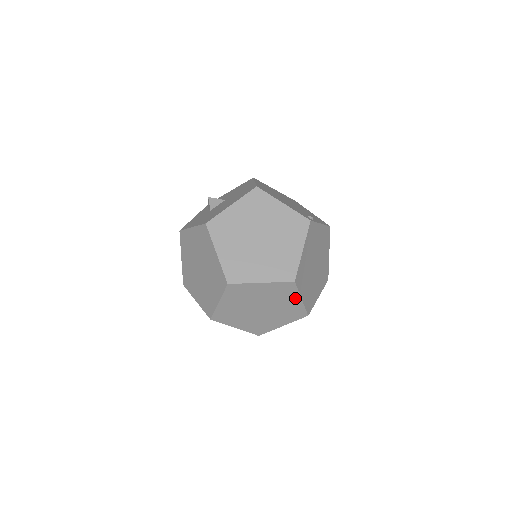
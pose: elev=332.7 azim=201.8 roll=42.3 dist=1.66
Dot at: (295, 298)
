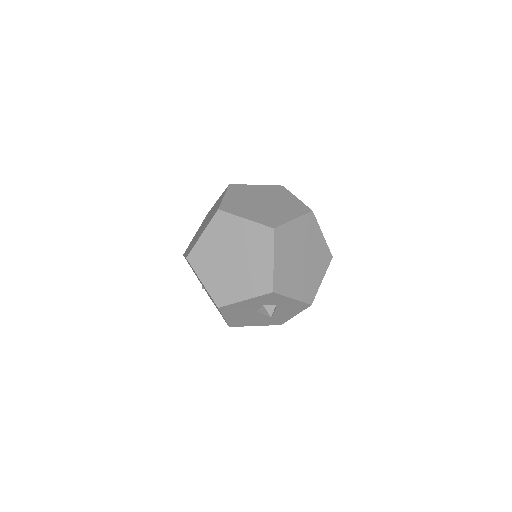
Dot at: (268, 256)
